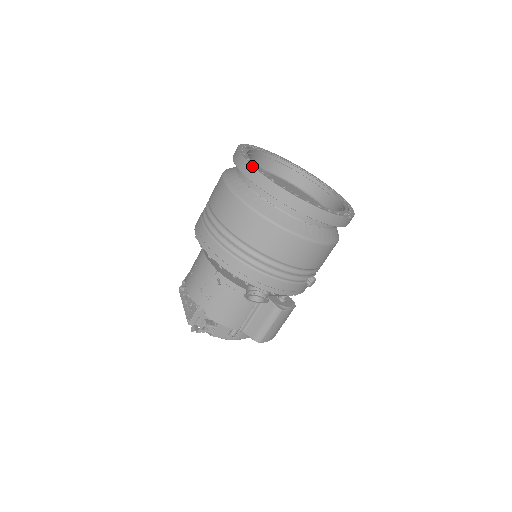
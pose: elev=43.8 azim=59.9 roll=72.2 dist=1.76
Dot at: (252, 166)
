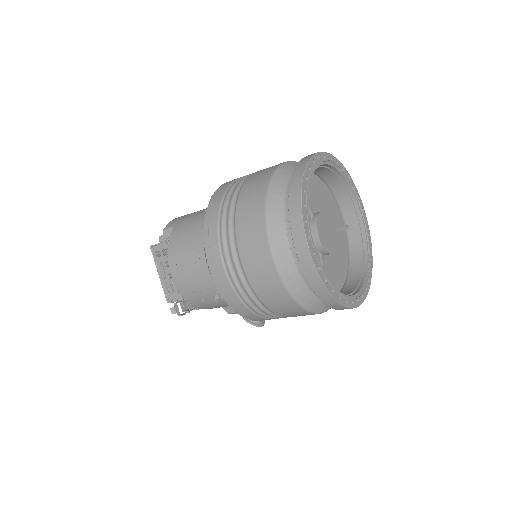
Dot at: (319, 275)
